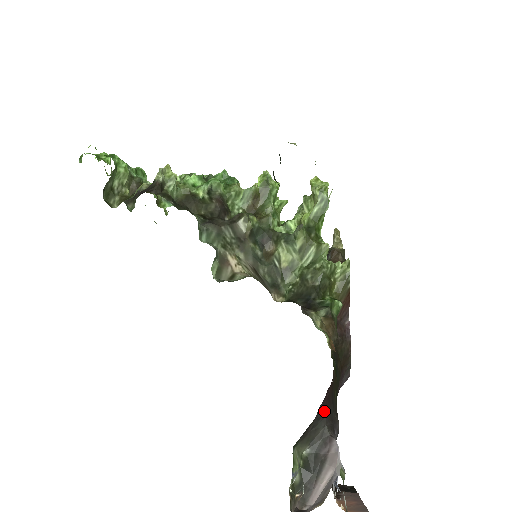
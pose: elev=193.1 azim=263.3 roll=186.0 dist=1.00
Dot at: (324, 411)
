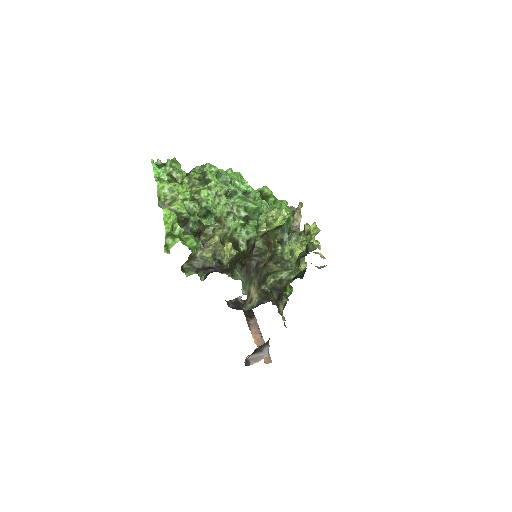
Dot at: occluded
